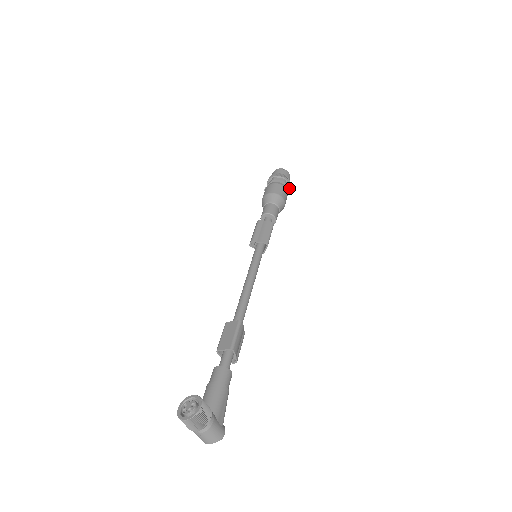
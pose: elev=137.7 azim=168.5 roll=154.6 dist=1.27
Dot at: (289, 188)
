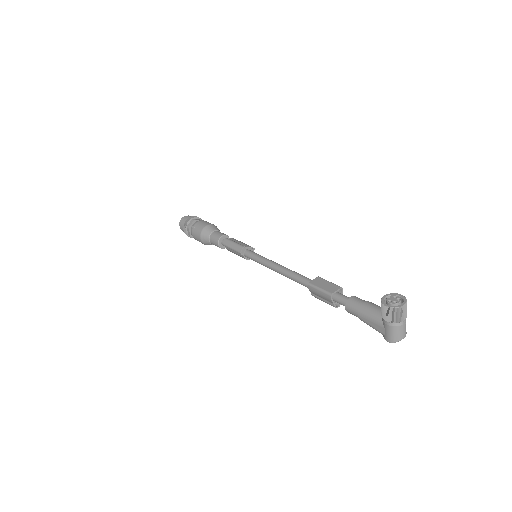
Dot at: occluded
